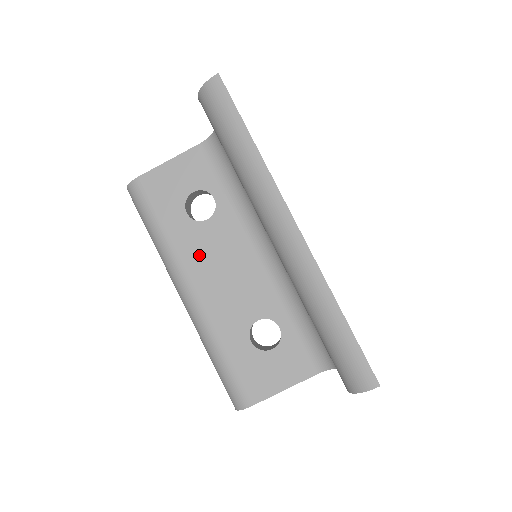
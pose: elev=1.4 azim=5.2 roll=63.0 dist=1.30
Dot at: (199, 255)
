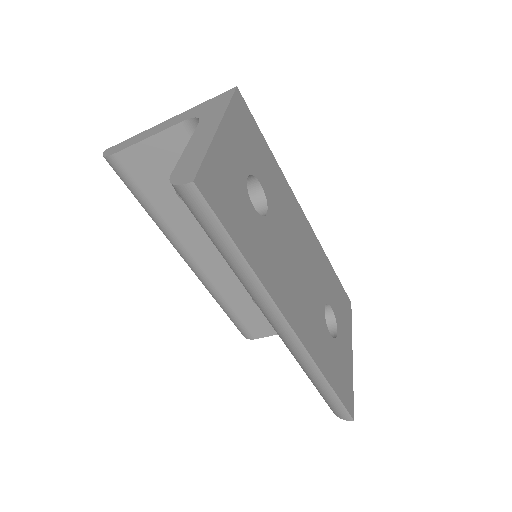
Dot at: (197, 235)
